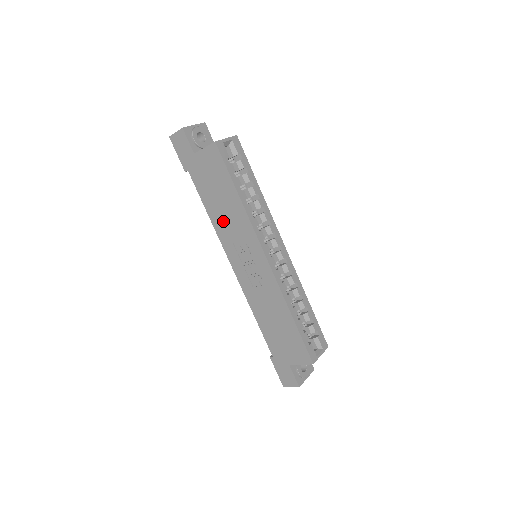
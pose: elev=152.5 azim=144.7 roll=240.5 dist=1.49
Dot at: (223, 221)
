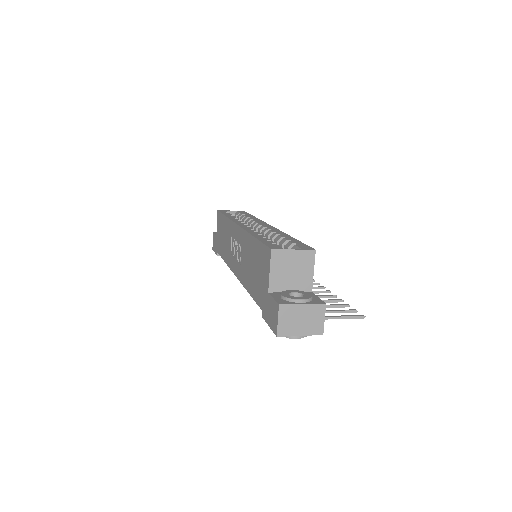
Dot at: (227, 249)
